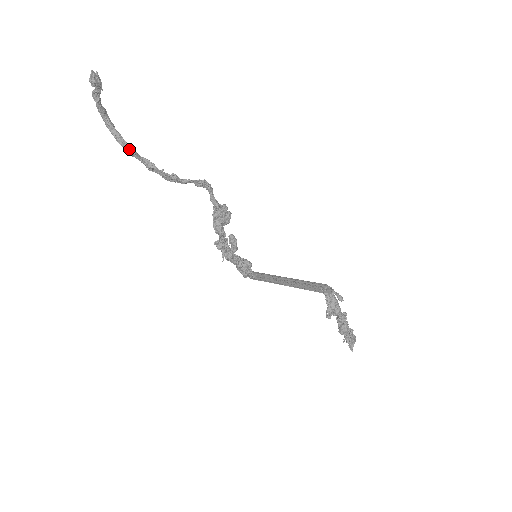
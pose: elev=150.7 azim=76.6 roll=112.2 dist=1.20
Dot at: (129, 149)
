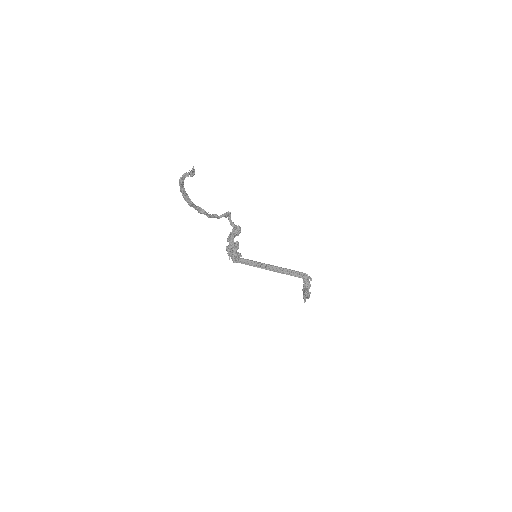
Dot at: (192, 204)
